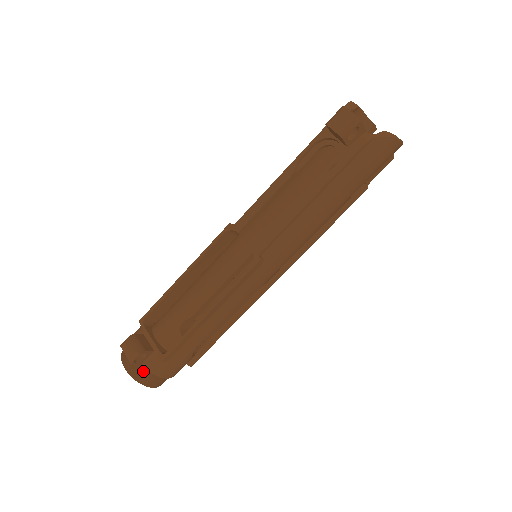
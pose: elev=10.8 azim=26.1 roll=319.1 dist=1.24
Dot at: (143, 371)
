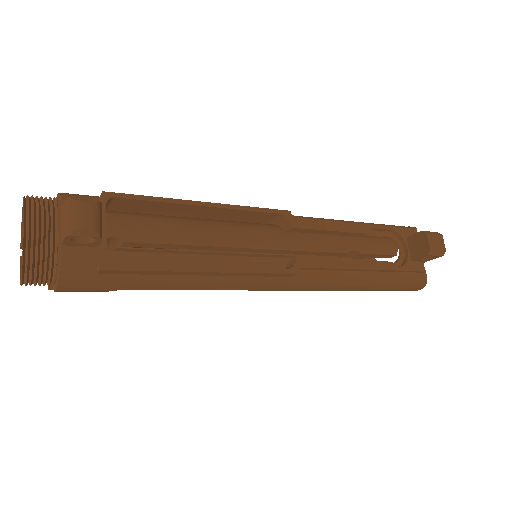
Dot at: (49, 254)
